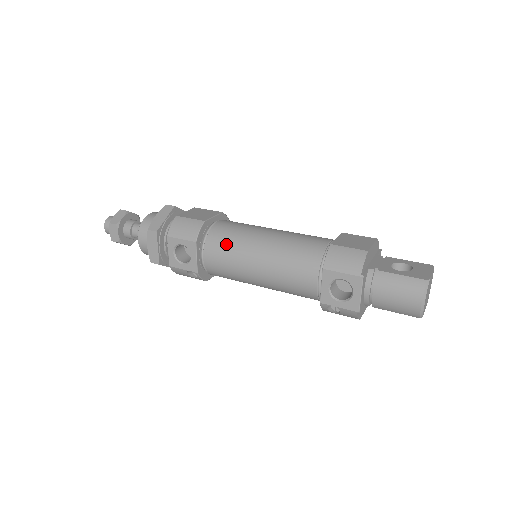
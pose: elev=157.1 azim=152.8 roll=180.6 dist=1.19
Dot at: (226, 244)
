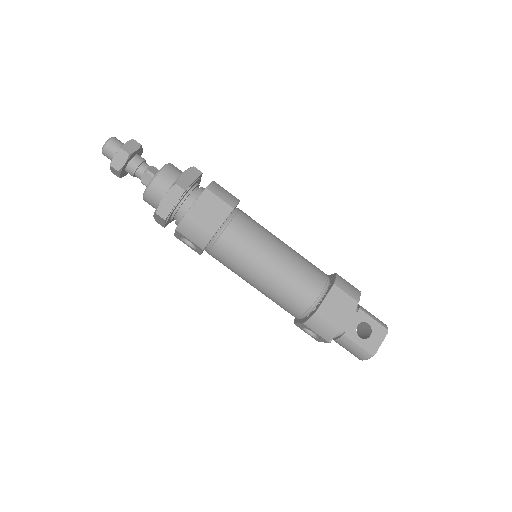
Dot at: (231, 260)
